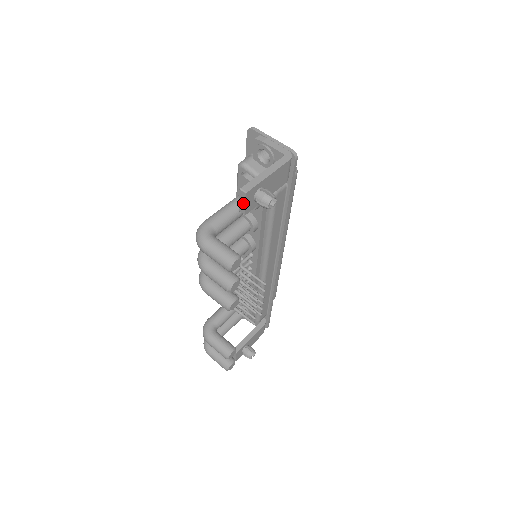
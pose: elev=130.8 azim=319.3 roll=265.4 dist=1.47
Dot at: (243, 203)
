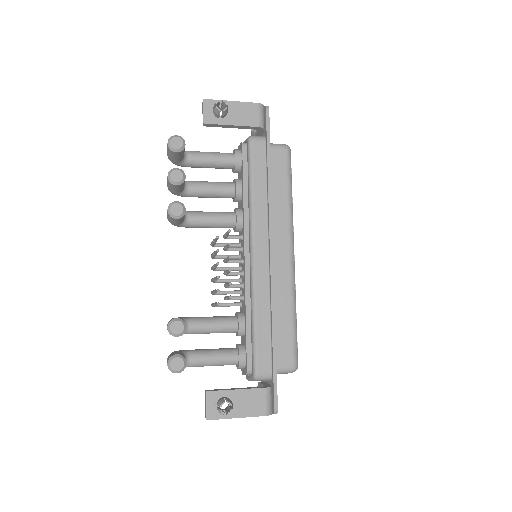
Dot at: (203, 112)
